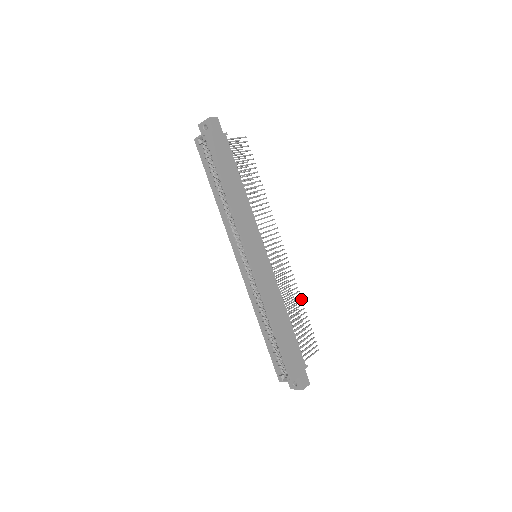
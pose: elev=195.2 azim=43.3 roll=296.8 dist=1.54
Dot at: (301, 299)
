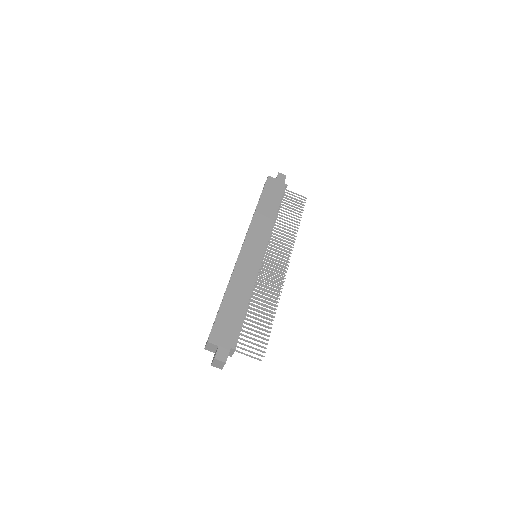
Dot at: occluded
